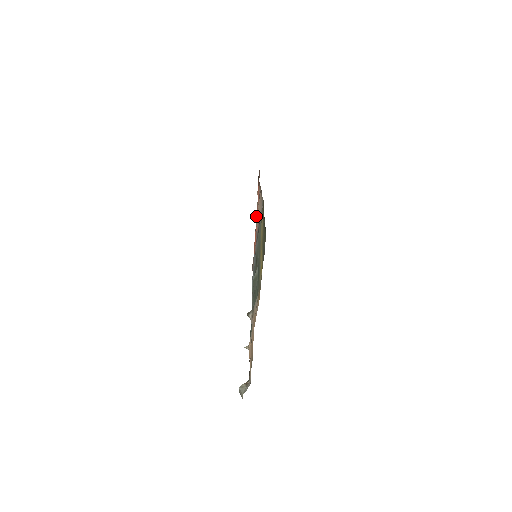
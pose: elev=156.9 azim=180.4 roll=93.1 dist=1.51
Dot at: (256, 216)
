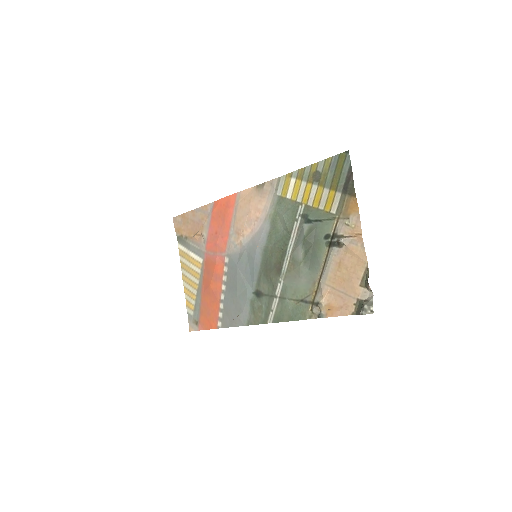
Dot at: (218, 243)
